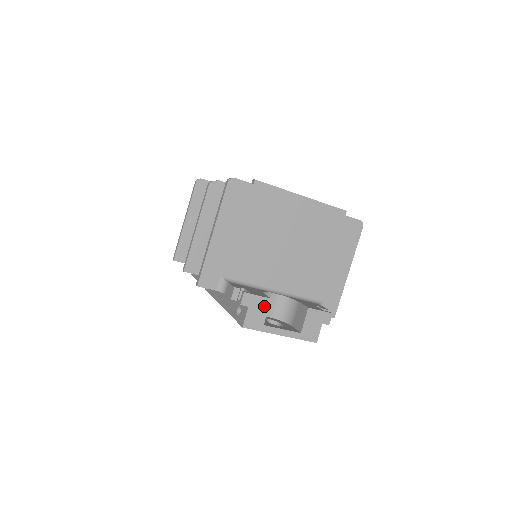
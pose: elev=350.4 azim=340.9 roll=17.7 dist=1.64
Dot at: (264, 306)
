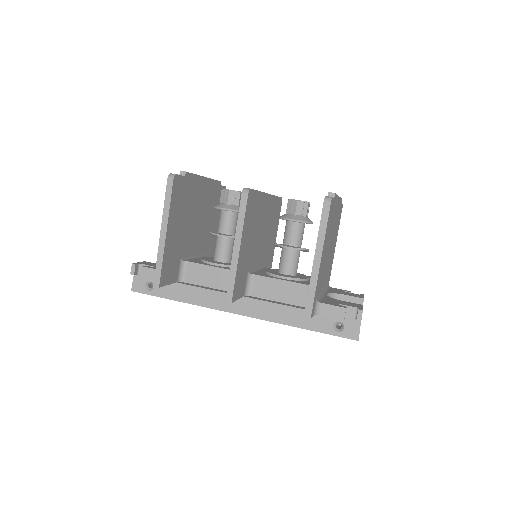
Dot at: occluded
